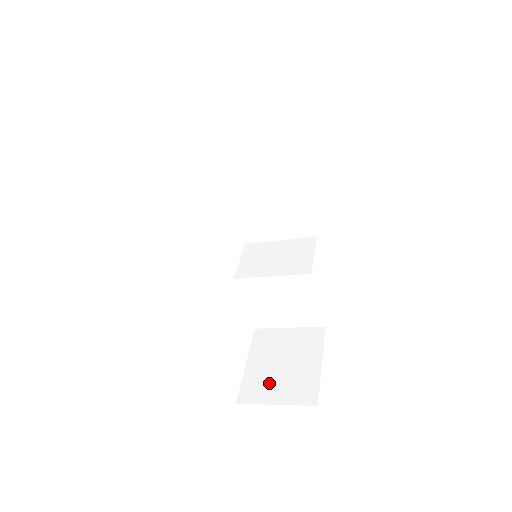
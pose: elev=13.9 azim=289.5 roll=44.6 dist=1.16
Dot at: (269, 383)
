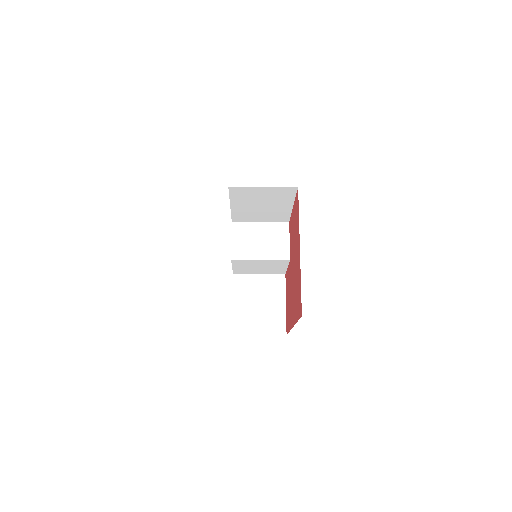
Dot at: (252, 320)
